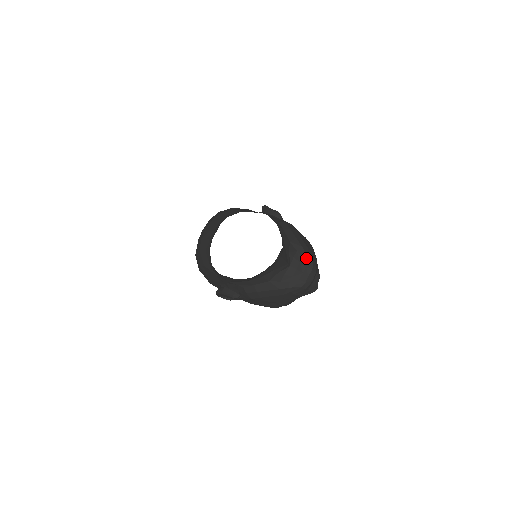
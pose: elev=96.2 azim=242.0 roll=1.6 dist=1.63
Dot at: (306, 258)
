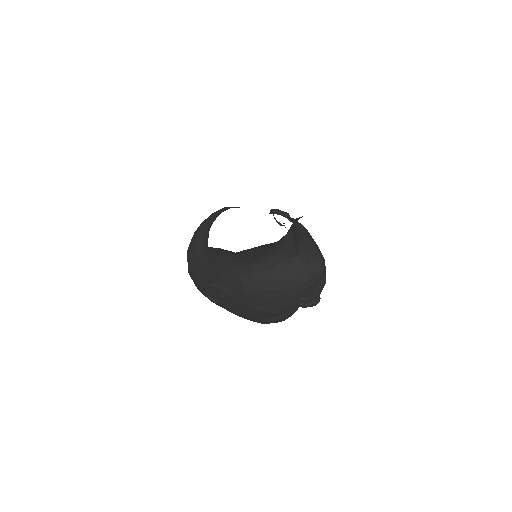
Dot at: (316, 252)
